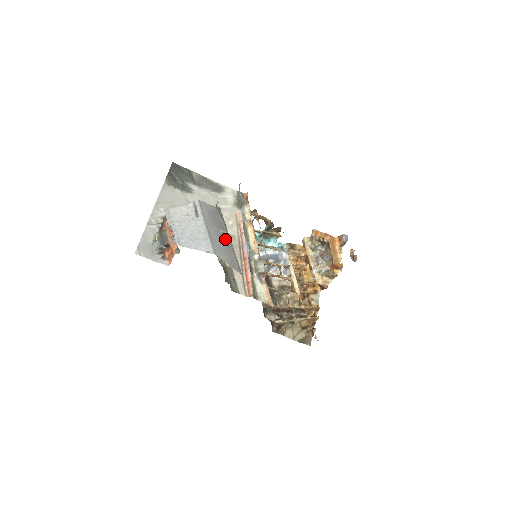
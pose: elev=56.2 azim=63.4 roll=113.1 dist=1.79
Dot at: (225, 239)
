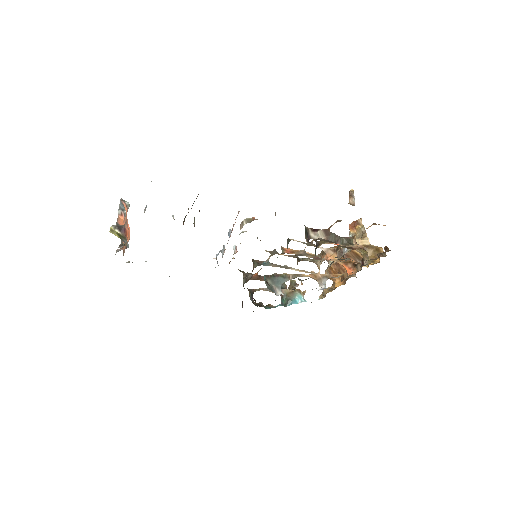
Dot at: occluded
